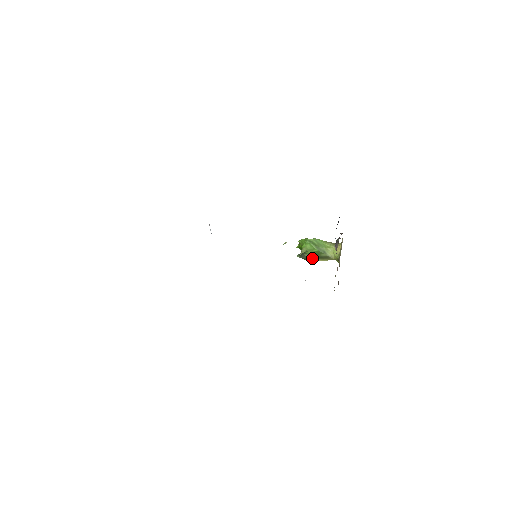
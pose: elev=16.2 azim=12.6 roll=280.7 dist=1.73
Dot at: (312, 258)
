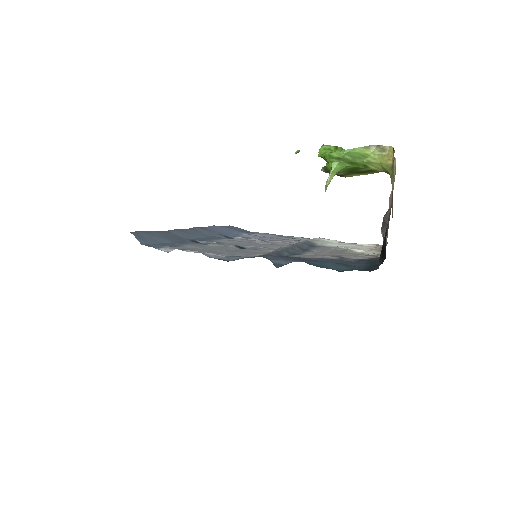
Dot at: (346, 174)
